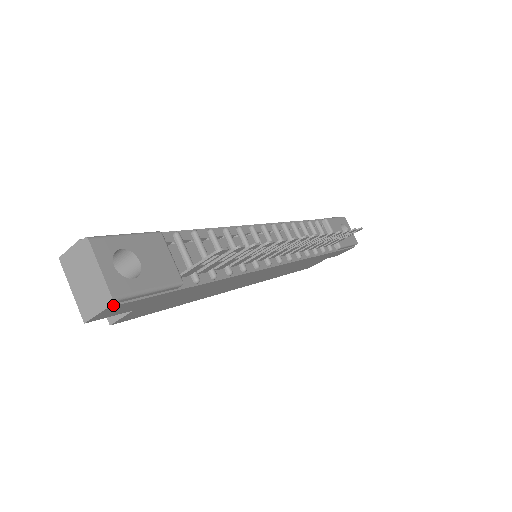
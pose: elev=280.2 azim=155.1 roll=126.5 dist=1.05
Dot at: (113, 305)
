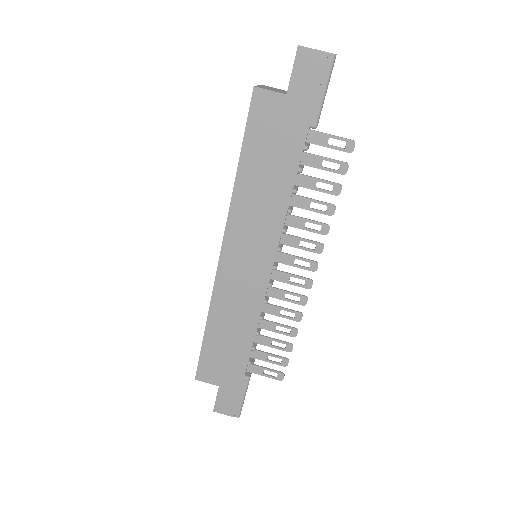
Dot at: (327, 58)
